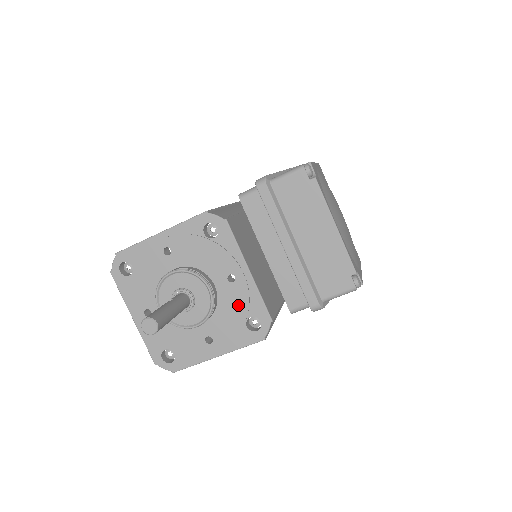
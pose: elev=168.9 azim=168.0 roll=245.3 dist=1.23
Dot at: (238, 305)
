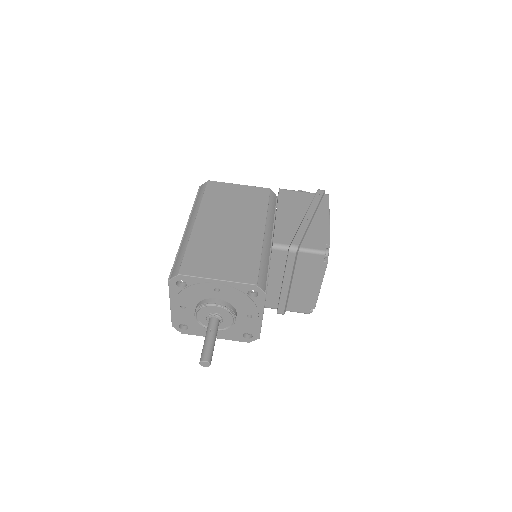
Dot at: (245, 327)
